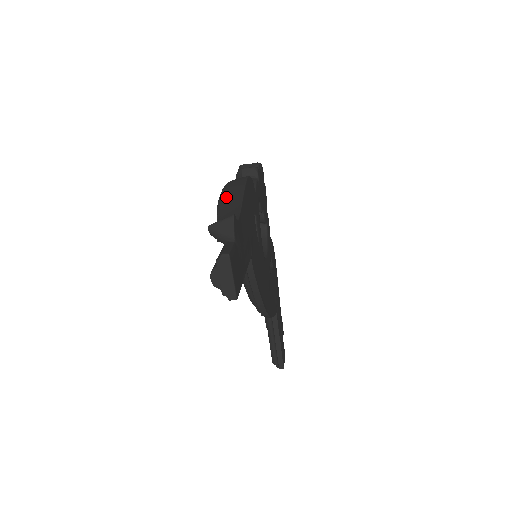
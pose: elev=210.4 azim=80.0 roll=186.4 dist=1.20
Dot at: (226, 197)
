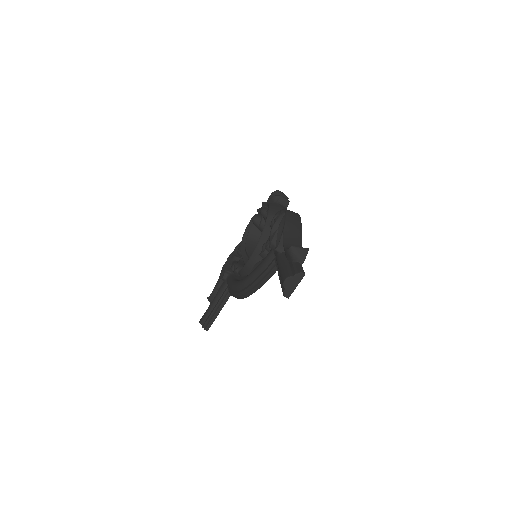
Dot at: (290, 224)
